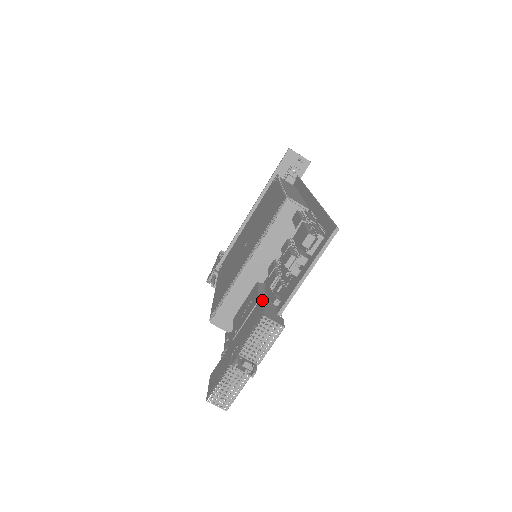
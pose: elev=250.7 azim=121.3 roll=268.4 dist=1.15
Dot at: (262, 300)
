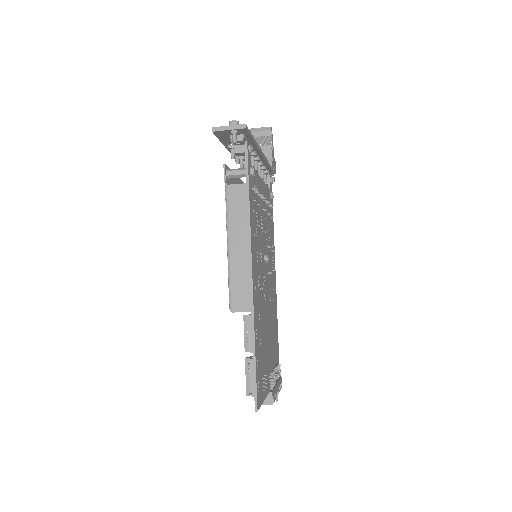
Dot at: occluded
